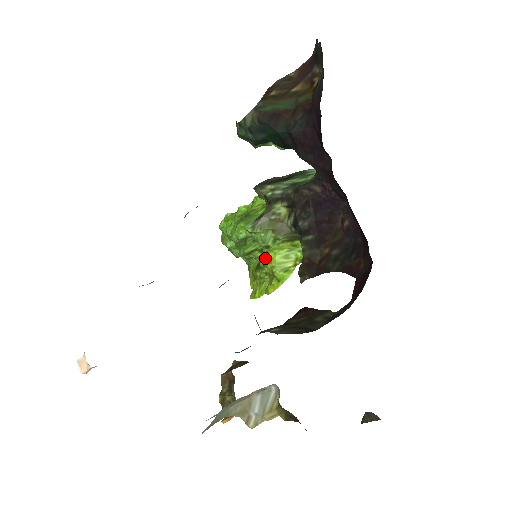
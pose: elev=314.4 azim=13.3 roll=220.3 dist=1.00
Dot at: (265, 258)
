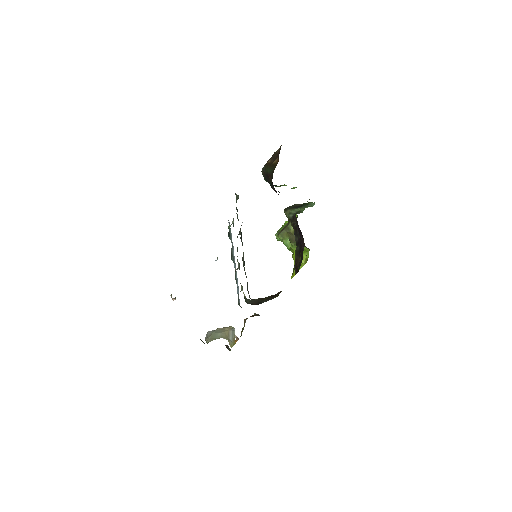
Dot at: (292, 255)
